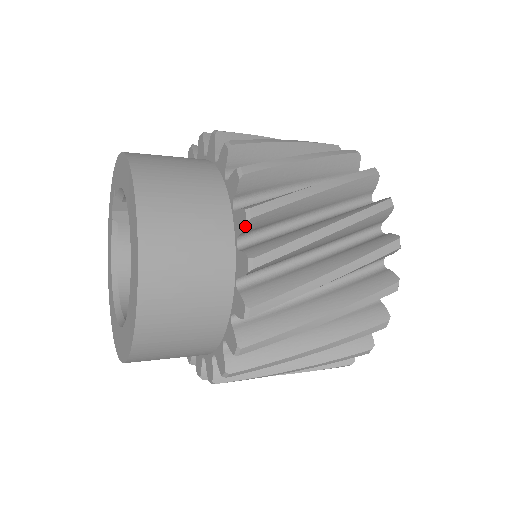
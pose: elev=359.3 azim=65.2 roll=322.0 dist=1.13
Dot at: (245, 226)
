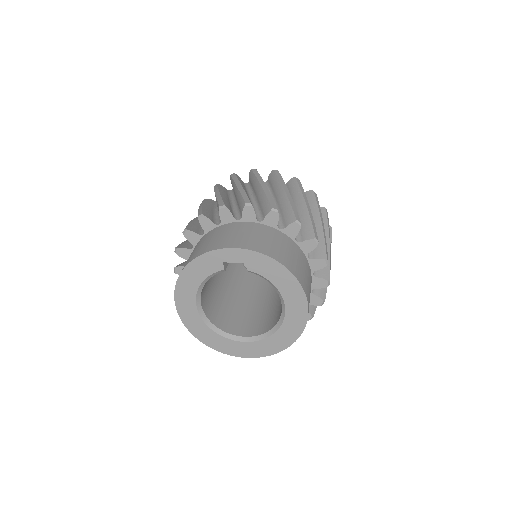
Dot at: occluded
